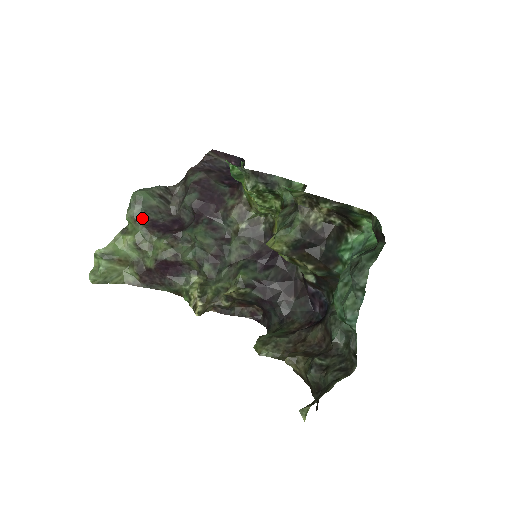
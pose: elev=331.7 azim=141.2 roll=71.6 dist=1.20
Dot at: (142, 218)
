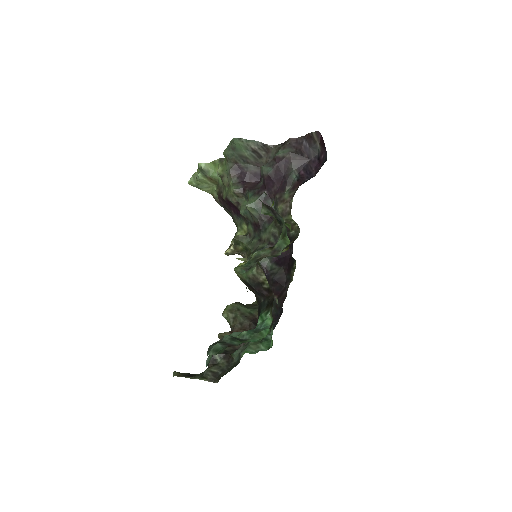
Dot at: (232, 161)
